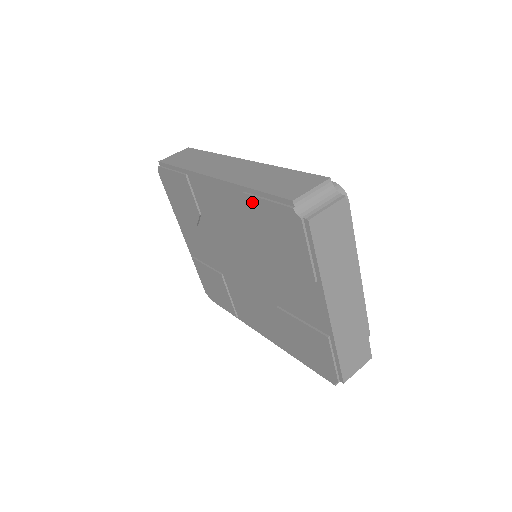
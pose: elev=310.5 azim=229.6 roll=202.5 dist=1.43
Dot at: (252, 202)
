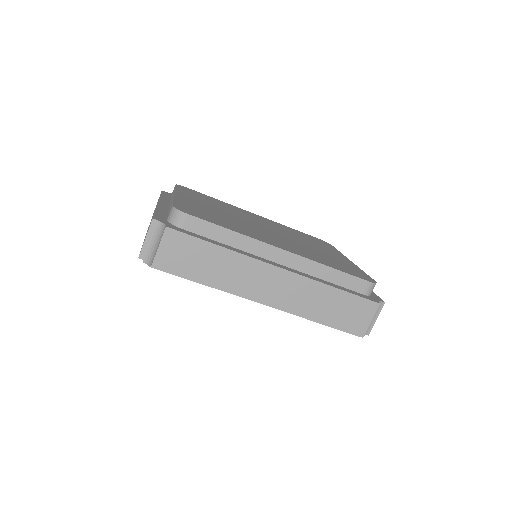
Dot at: occluded
